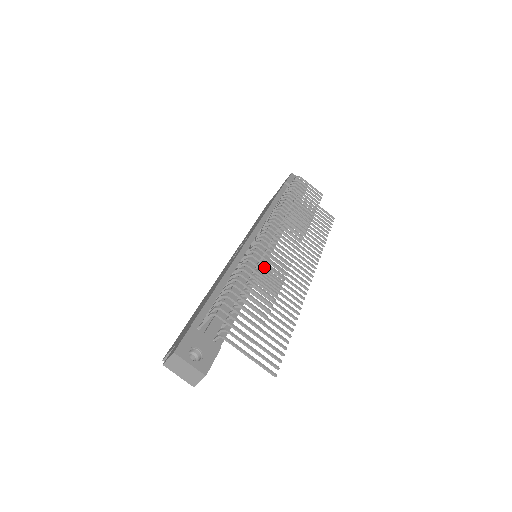
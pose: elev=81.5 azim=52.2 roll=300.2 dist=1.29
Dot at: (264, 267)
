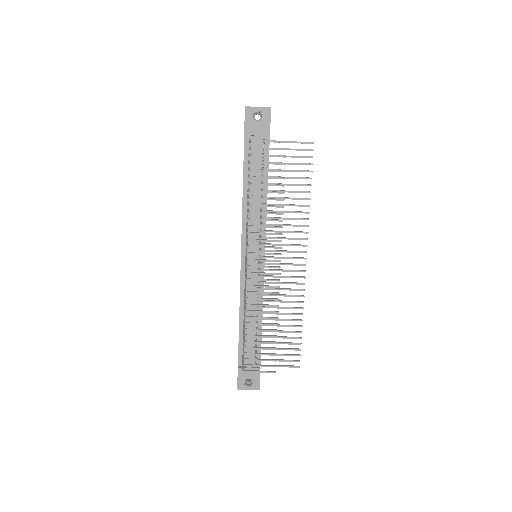
Dot at: (262, 289)
